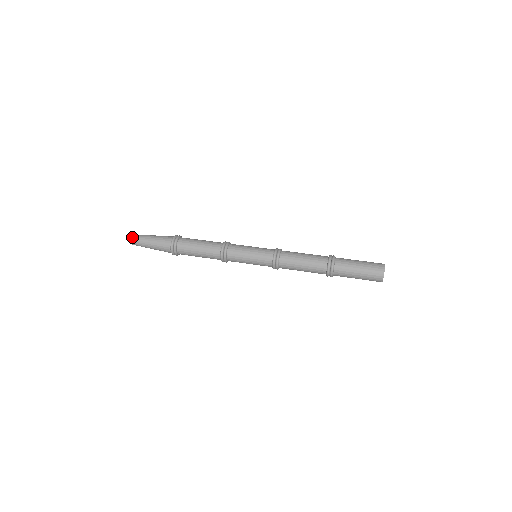
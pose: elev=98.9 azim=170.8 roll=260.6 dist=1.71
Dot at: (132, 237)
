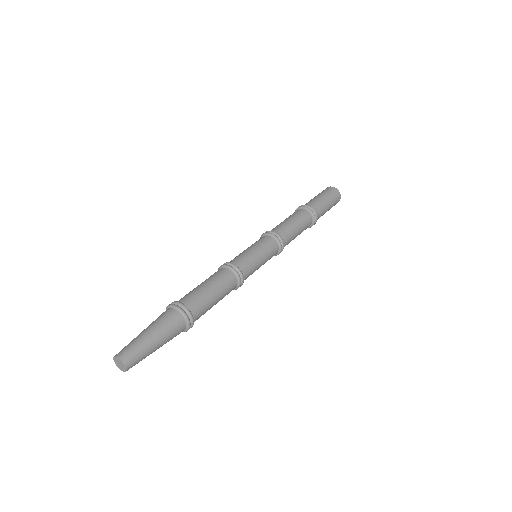
Dot at: (123, 358)
